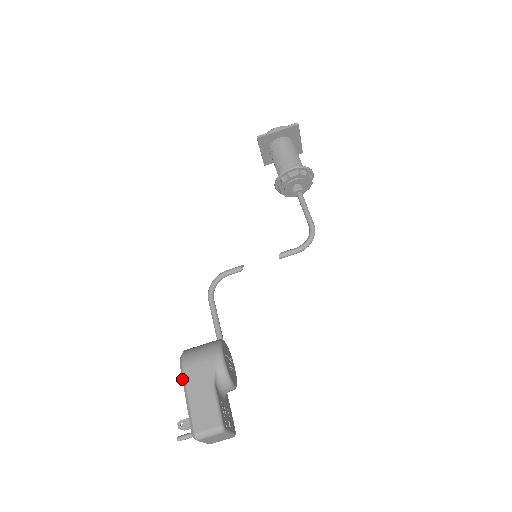
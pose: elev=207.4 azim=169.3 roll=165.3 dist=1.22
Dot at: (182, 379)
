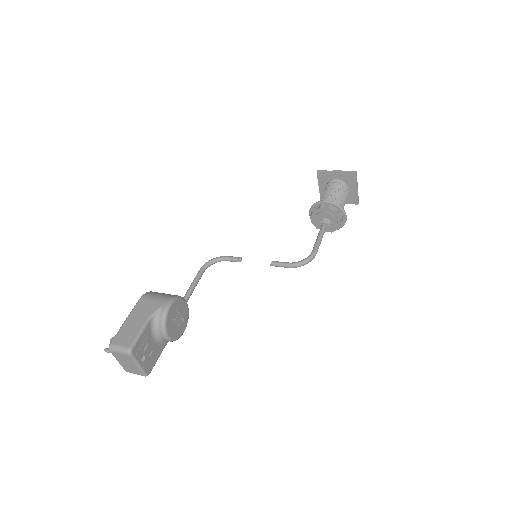
Dot at: (134, 306)
